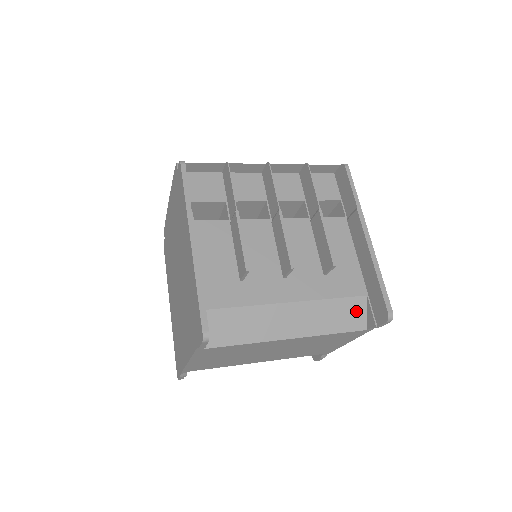
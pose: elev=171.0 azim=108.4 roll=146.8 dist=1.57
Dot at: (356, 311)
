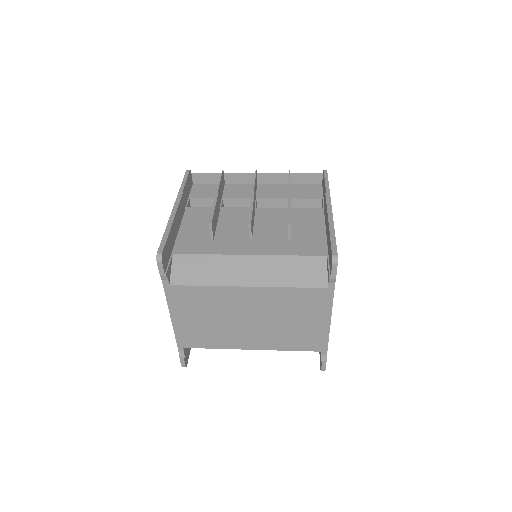
Dot at: (316, 269)
